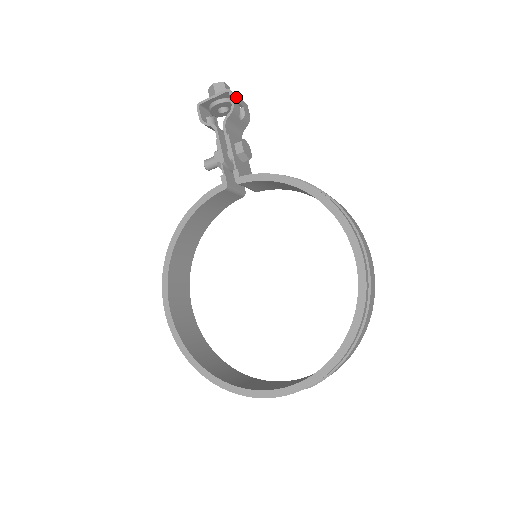
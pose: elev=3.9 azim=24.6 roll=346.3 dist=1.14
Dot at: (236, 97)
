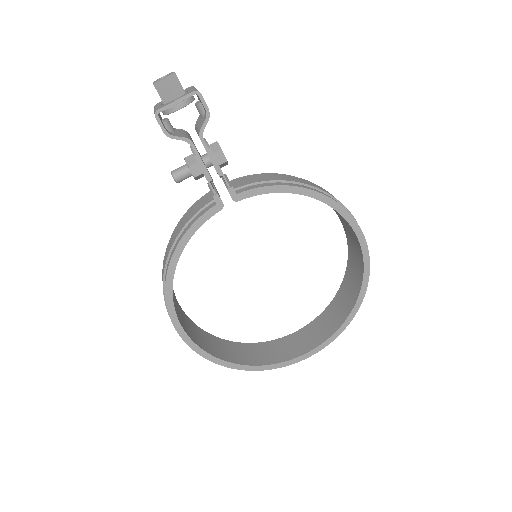
Dot at: occluded
